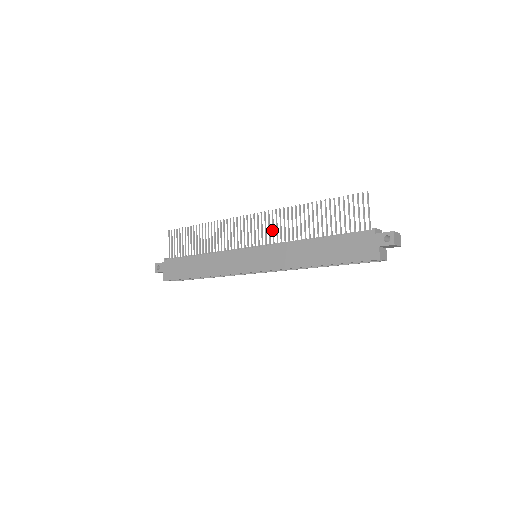
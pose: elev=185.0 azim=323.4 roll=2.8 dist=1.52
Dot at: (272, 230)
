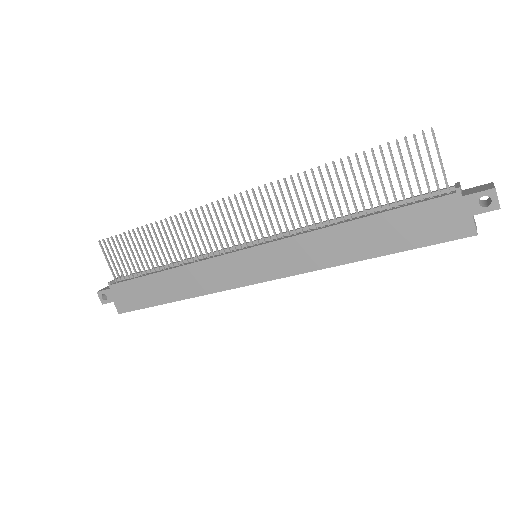
Dot at: occluded
